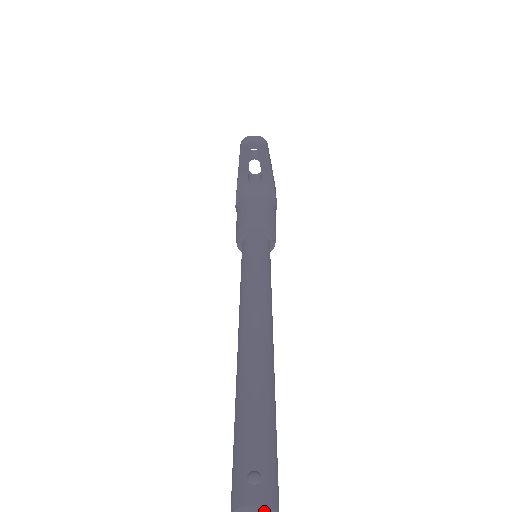
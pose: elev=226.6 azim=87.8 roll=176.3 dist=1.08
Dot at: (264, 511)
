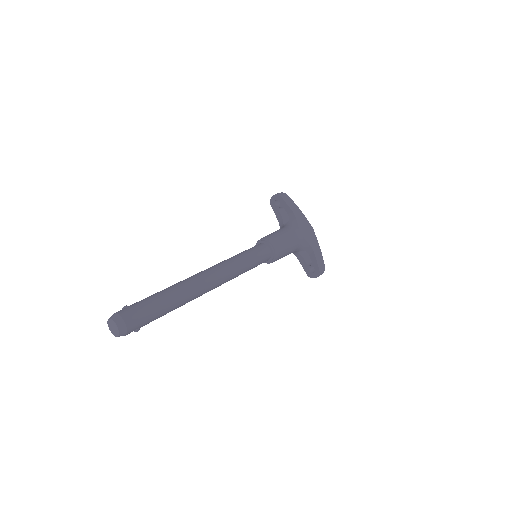
Dot at: (115, 314)
